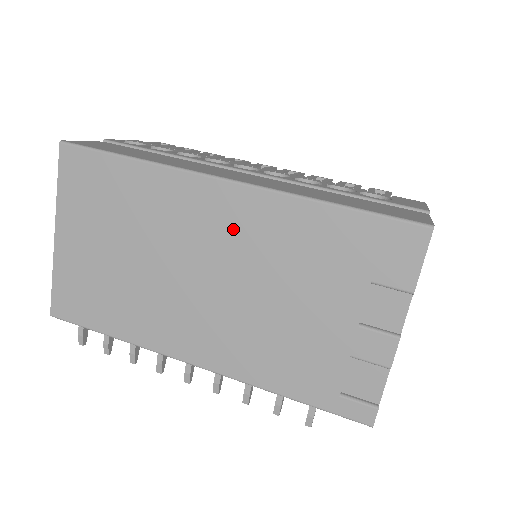
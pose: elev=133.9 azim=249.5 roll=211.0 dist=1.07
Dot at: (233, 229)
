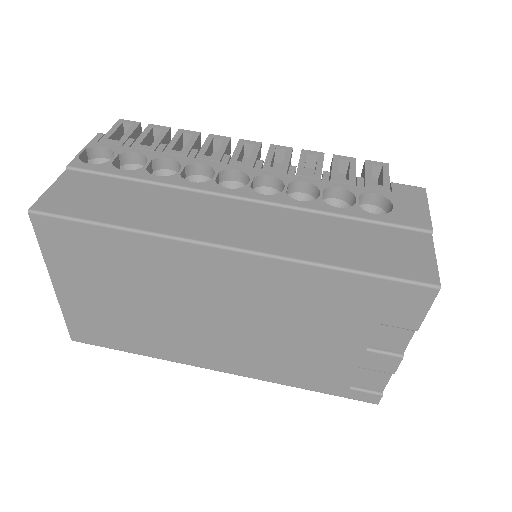
Dot at: (240, 286)
